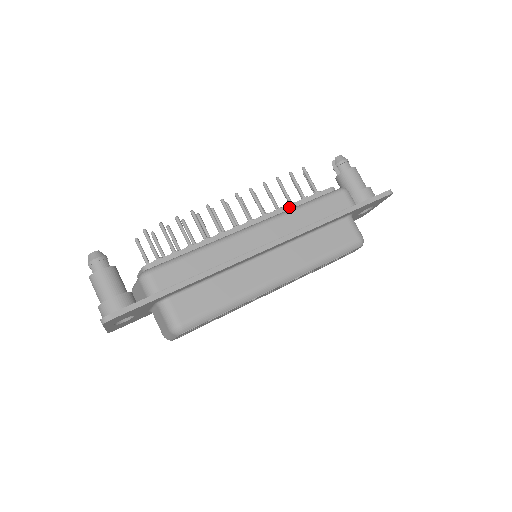
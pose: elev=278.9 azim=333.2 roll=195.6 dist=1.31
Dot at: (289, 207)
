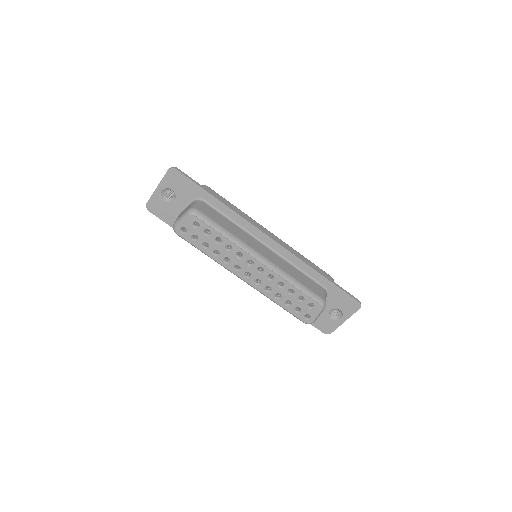
Dot at: occluded
